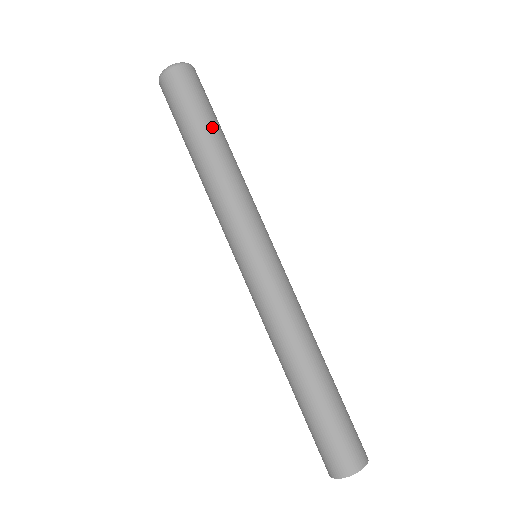
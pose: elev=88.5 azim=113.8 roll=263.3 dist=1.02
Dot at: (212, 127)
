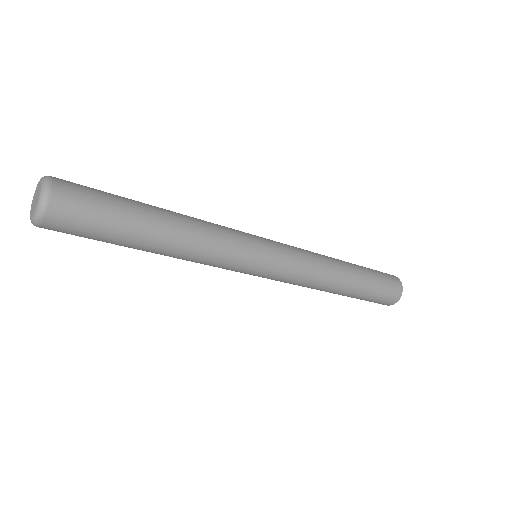
Dot at: (142, 215)
